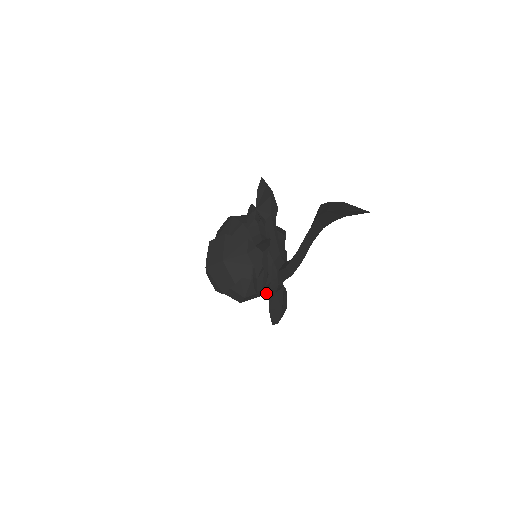
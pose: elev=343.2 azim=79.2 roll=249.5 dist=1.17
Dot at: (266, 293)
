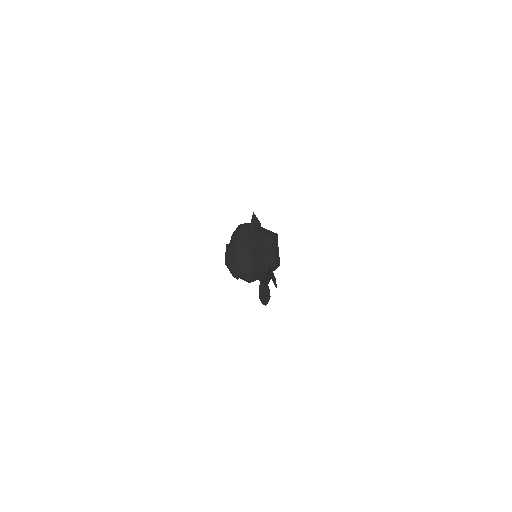
Dot at: occluded
